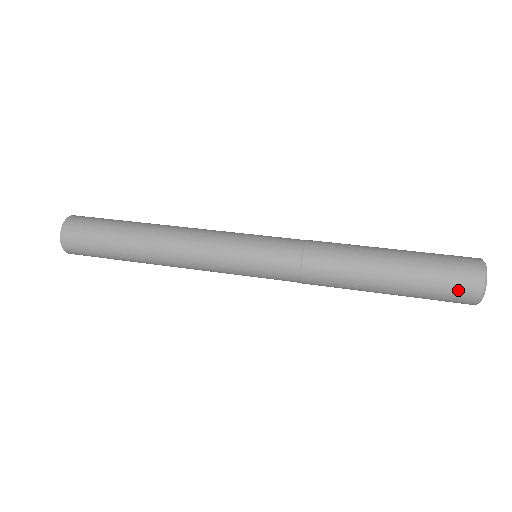
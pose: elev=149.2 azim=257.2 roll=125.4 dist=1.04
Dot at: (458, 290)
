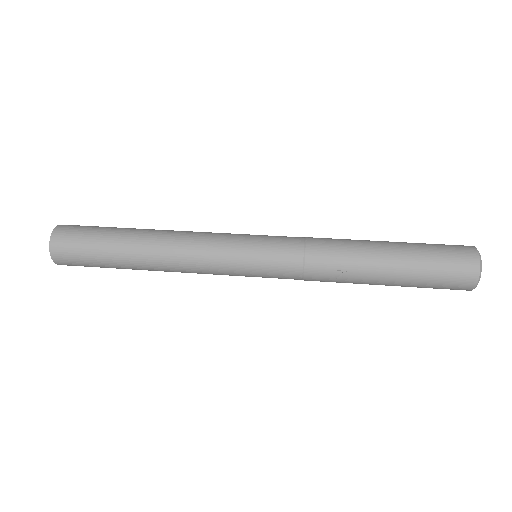
Dot at: (451, 288)
